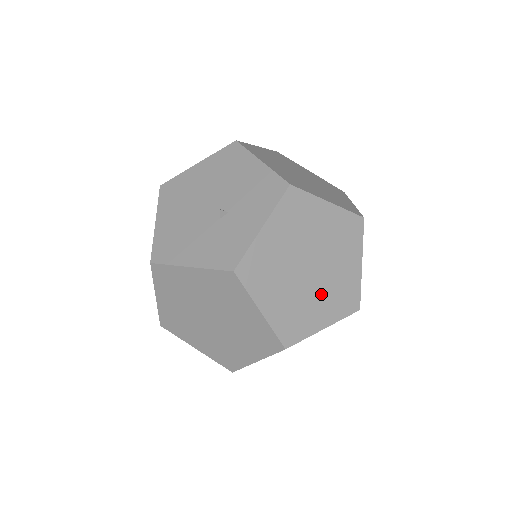
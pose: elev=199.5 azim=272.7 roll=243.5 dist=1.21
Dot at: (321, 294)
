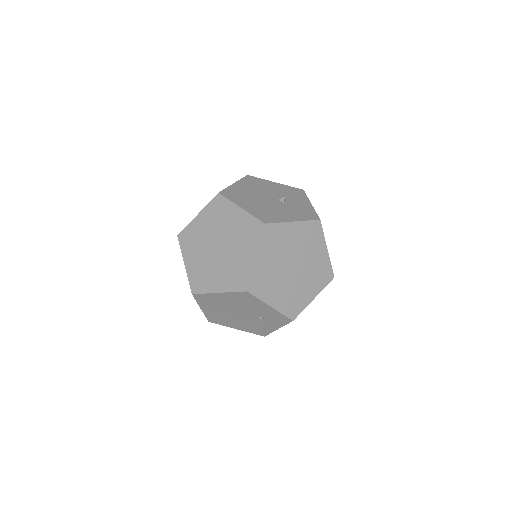
Dot at: occluded
